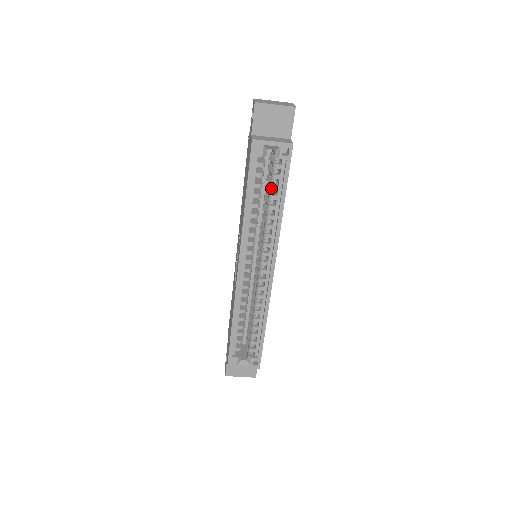
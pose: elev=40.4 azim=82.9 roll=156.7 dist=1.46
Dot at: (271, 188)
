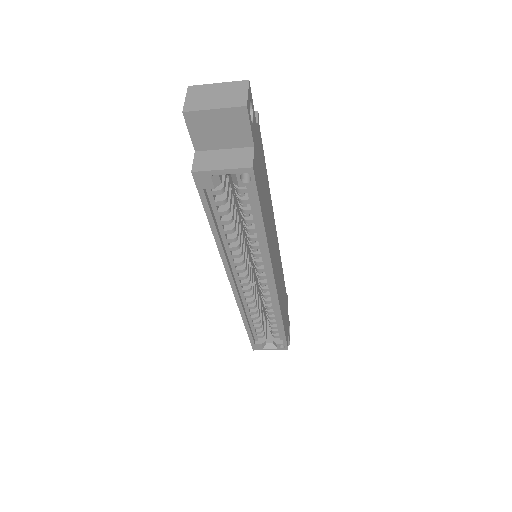
Dot at: (242, 212)
